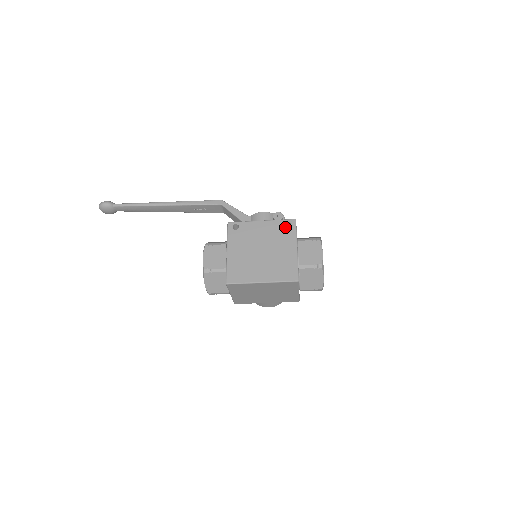
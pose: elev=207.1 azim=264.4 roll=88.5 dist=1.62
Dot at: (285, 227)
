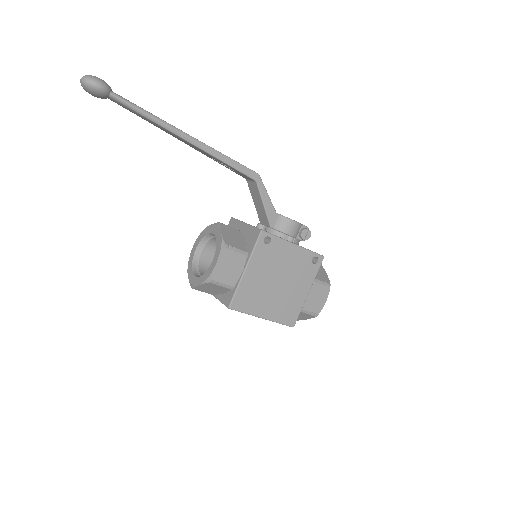
Dot at: (311, 263)
